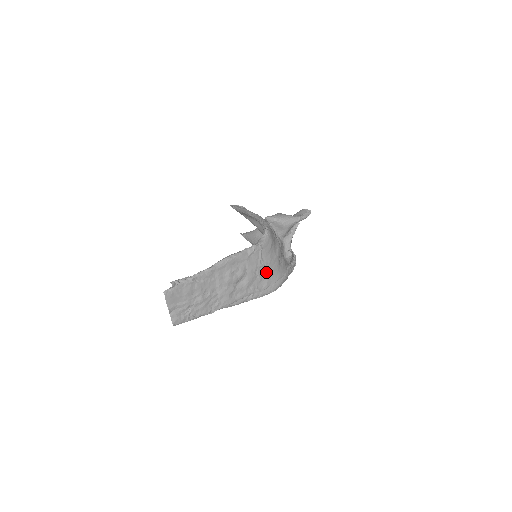
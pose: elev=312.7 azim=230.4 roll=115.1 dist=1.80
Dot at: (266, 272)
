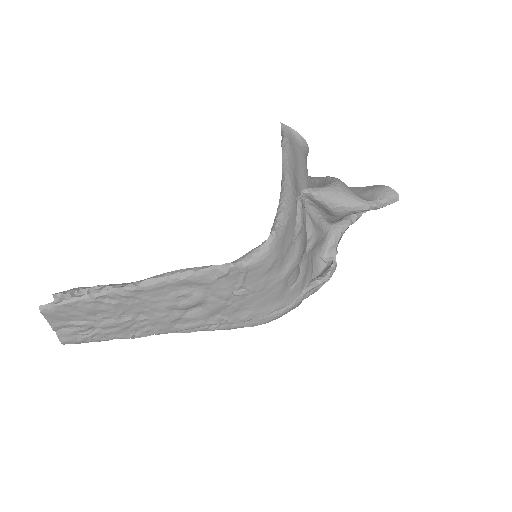
Dot at: (250, 301)
